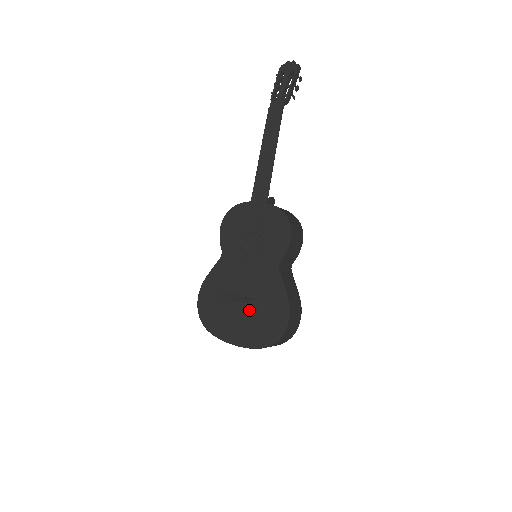
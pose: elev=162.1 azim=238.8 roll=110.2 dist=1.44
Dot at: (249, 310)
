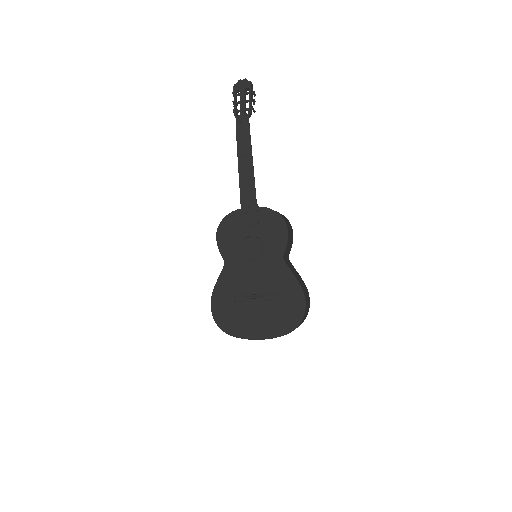
Dot at: (266, 304)
